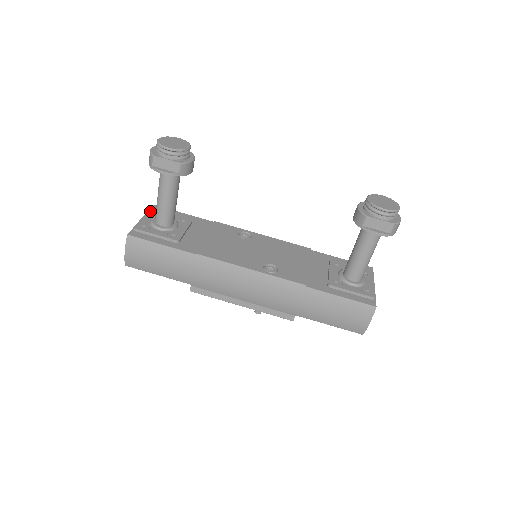
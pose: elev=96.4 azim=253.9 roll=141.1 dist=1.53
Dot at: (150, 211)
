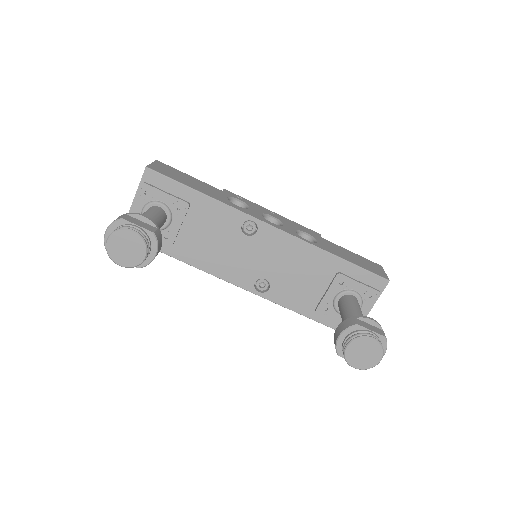
Dot at: (140, 190)
